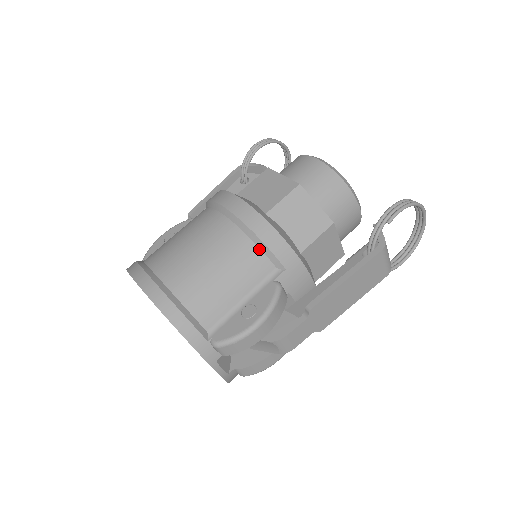
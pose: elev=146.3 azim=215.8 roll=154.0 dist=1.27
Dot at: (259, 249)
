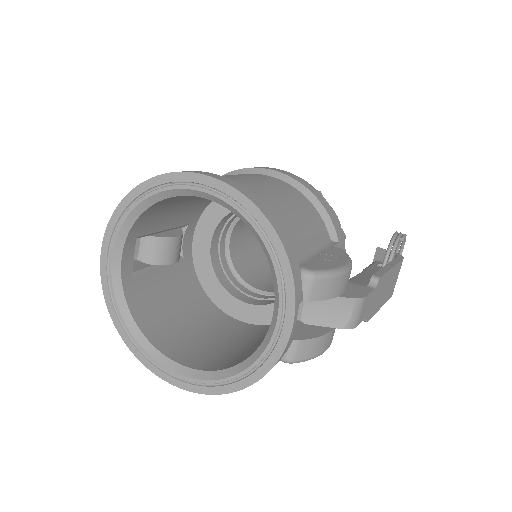
Dot at: (317, 212)
